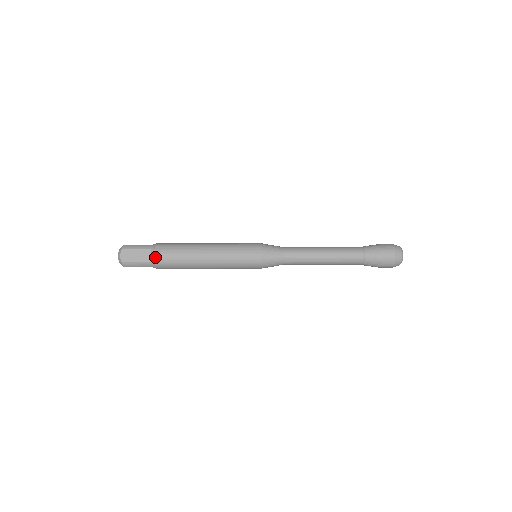
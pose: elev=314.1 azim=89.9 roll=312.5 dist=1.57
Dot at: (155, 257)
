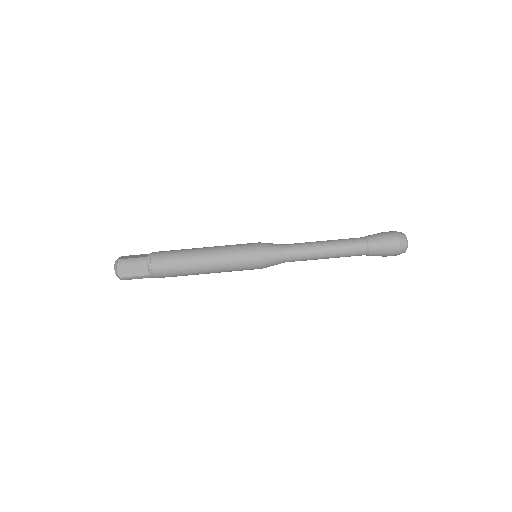
Dot at: occluded
